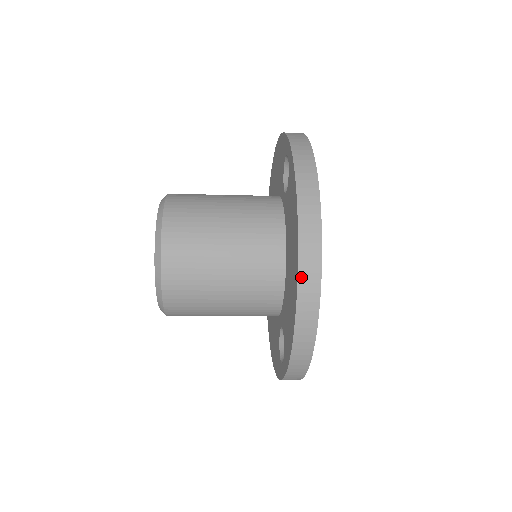
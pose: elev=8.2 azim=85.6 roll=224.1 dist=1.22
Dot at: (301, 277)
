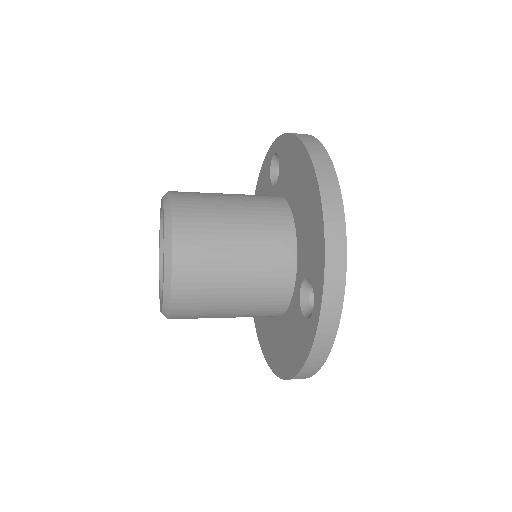
Dot at: (317, 168)
